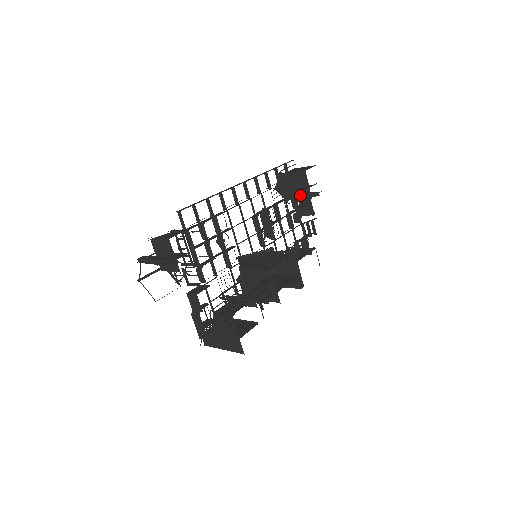
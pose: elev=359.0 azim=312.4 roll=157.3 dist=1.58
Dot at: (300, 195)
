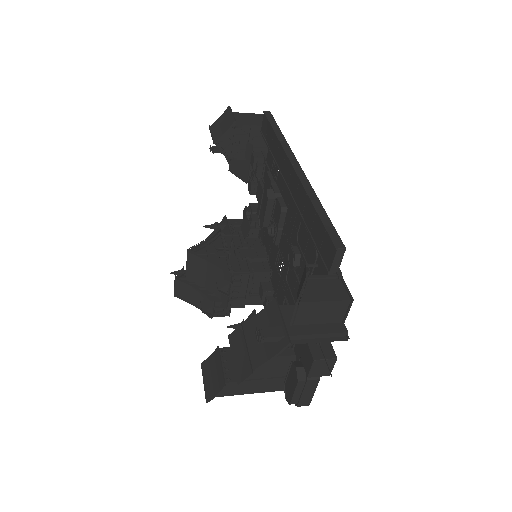
Dot at: occluded
